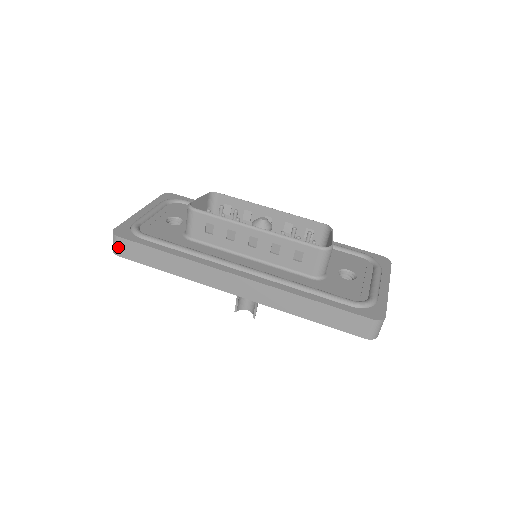
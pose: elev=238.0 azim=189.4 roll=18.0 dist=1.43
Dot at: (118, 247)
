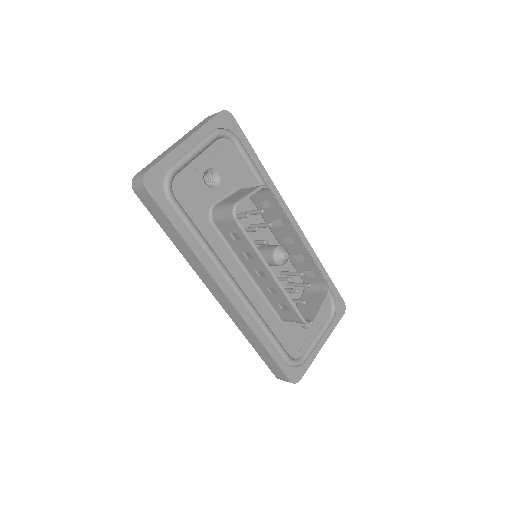
Dot at: (140, 191)
